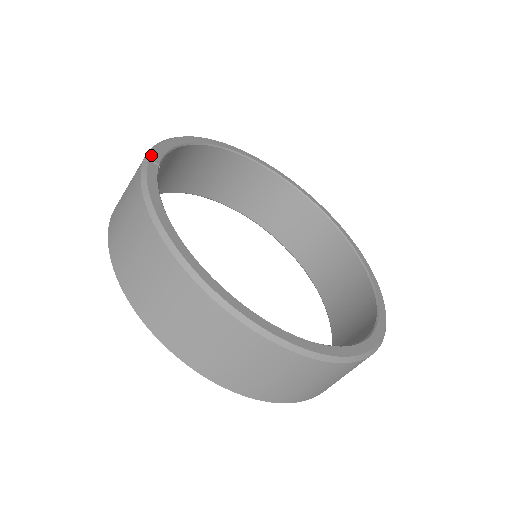
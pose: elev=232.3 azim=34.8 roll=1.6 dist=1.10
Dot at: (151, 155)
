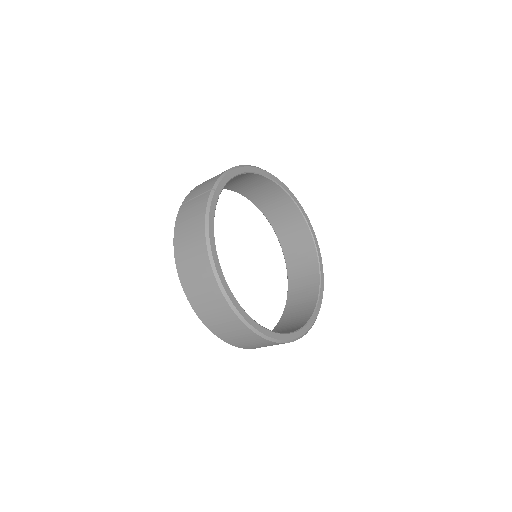
Dot at: (217, 186)
